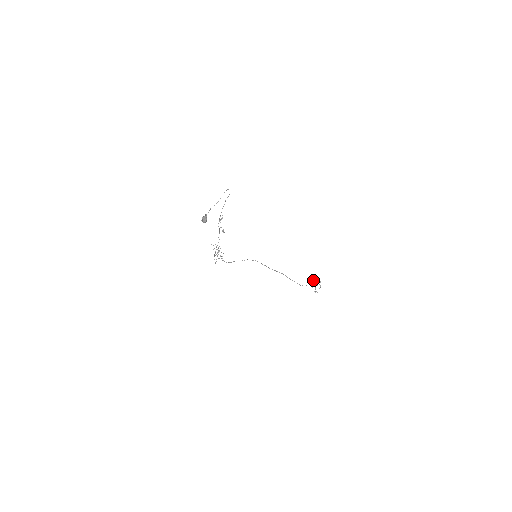
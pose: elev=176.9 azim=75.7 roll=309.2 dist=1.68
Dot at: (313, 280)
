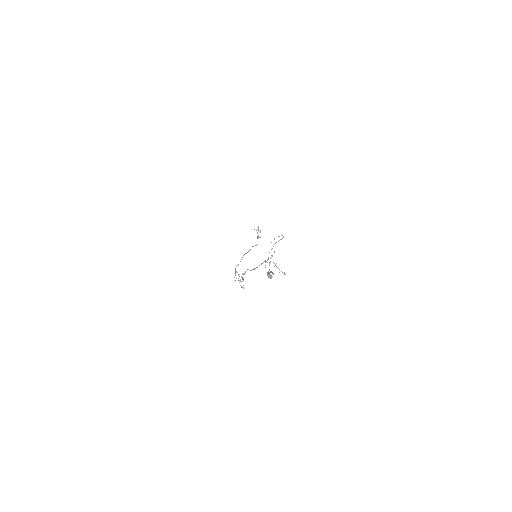
Dot at: (256, 230)
